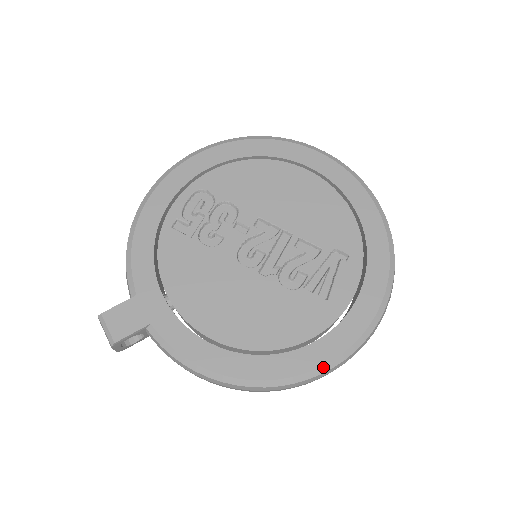
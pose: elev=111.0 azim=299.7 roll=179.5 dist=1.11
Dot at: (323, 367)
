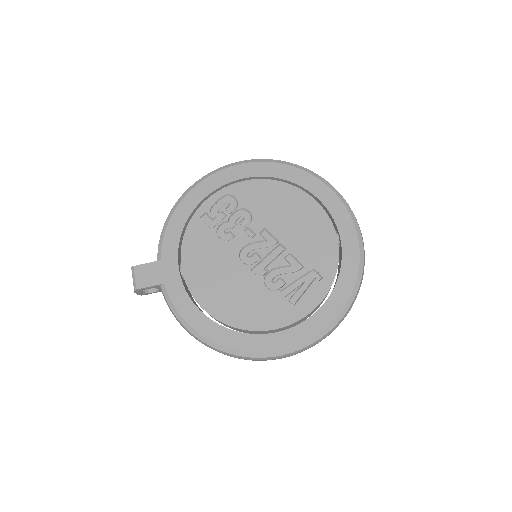
Dot at: (273, 353)
